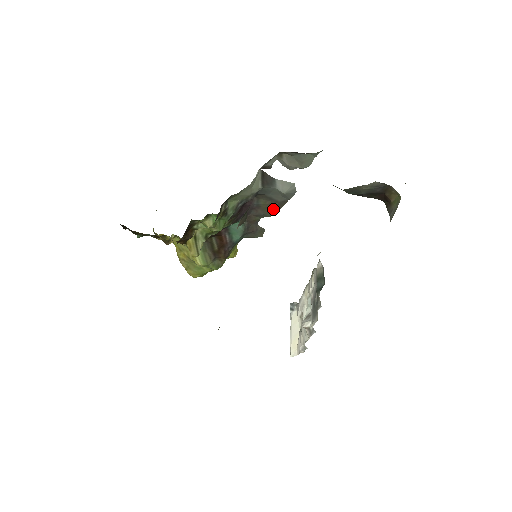
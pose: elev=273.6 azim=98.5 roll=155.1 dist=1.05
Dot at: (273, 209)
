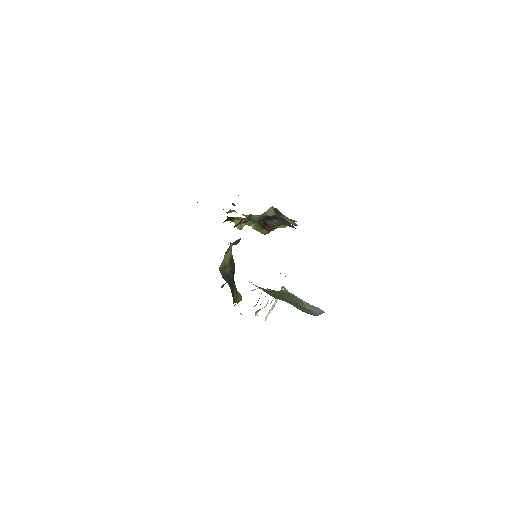
Dot at: occluded
